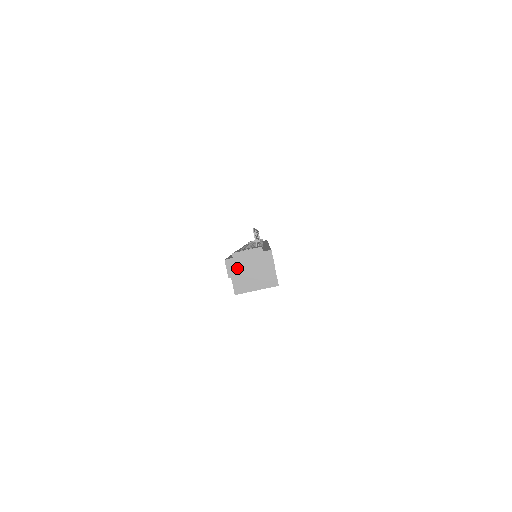
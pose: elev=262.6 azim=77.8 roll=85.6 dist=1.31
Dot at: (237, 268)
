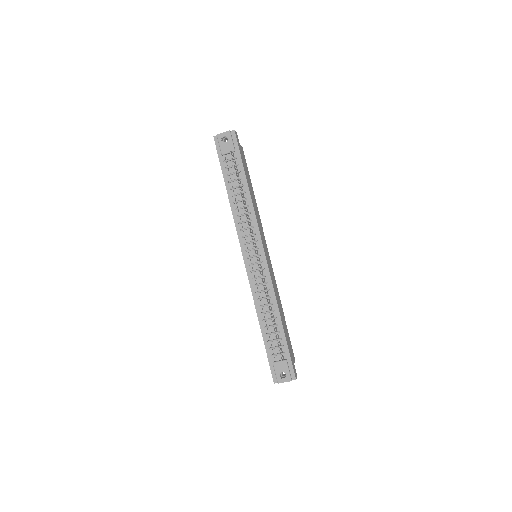
Dot at: occluded
